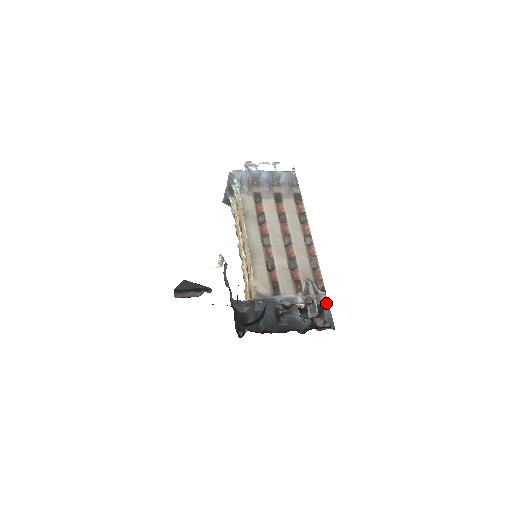
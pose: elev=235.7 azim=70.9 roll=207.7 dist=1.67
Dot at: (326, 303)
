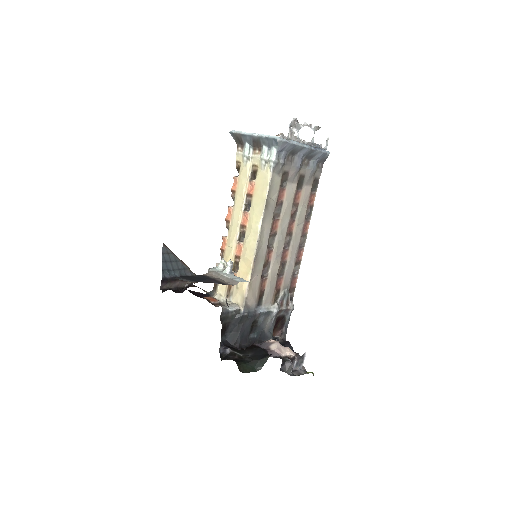
Dot at: (290, 314)
